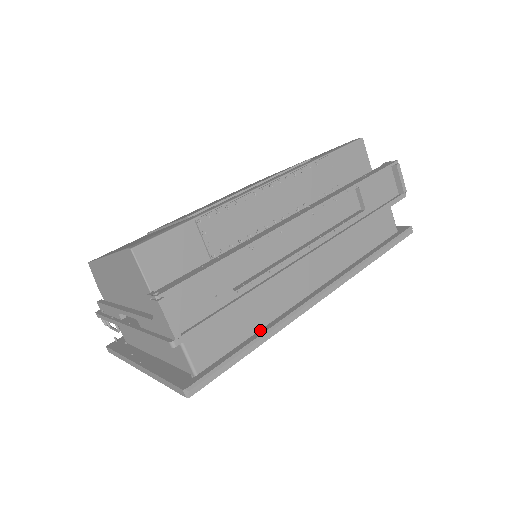
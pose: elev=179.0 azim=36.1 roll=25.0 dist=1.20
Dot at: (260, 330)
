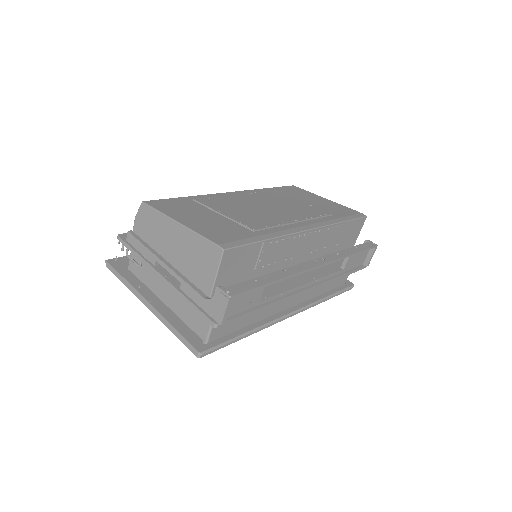
Dot at: (251, 325)
